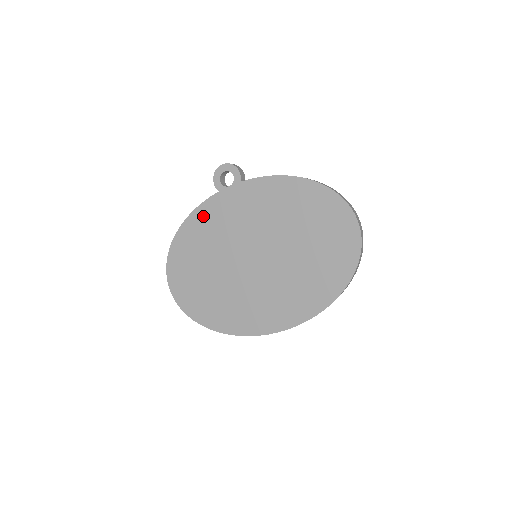
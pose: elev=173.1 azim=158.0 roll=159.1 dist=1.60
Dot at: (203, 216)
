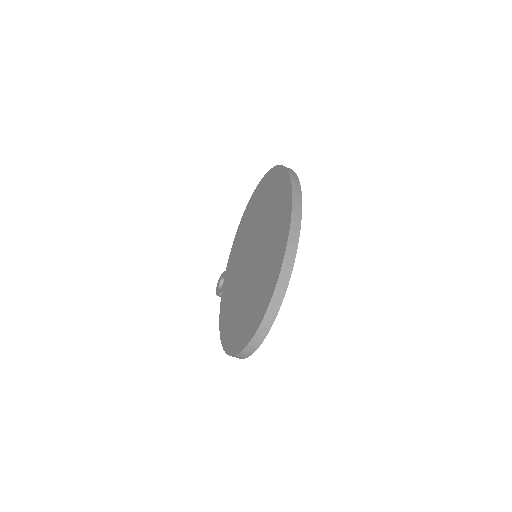
Dot at: (224, 307)
